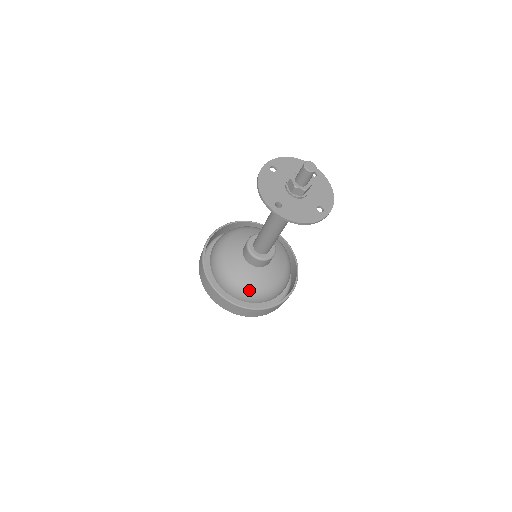
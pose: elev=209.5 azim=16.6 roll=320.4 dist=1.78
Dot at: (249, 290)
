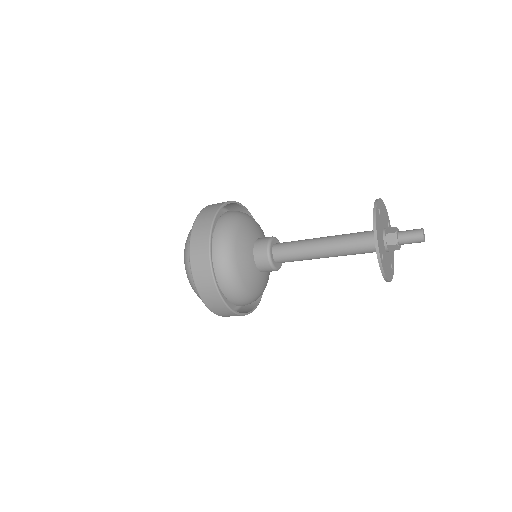
Dot at: (246, 295)
